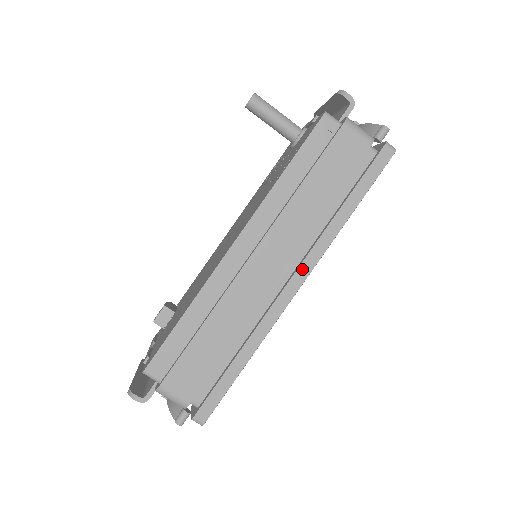
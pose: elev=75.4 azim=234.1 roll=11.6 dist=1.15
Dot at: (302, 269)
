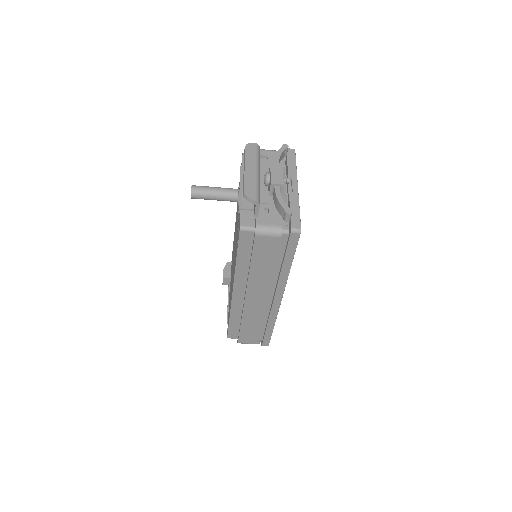
Dot at: (277, 294)
